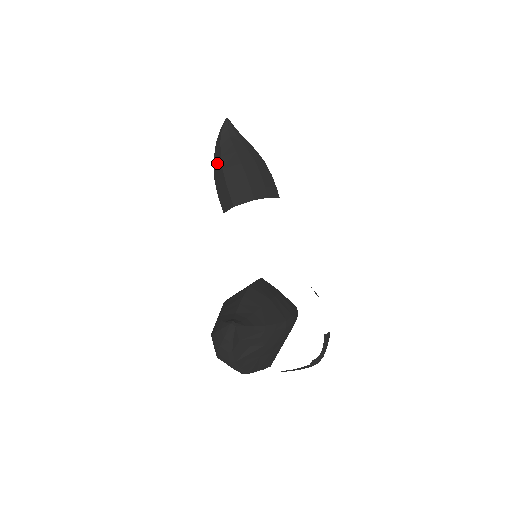
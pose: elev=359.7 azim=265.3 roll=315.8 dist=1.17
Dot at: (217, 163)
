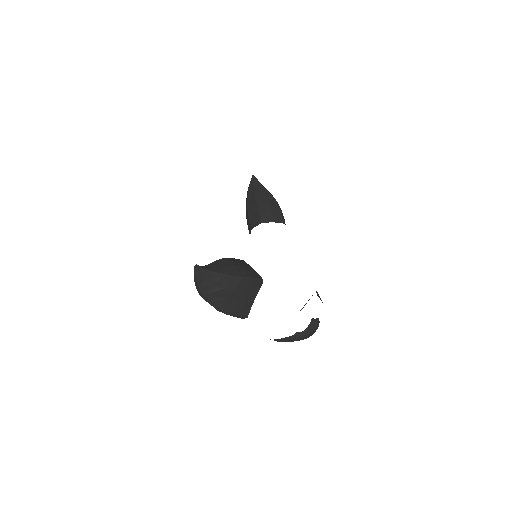
Dot at: (246, 203)
